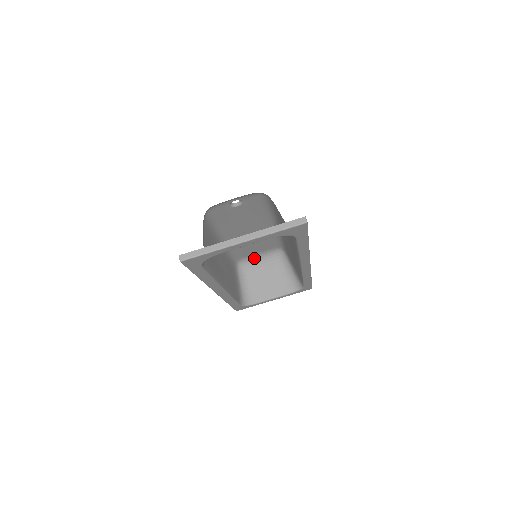
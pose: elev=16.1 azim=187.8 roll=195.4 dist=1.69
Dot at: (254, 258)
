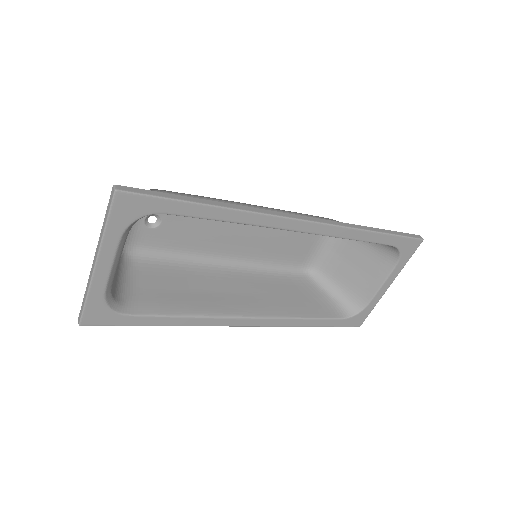
Dot at: (320, 253)
